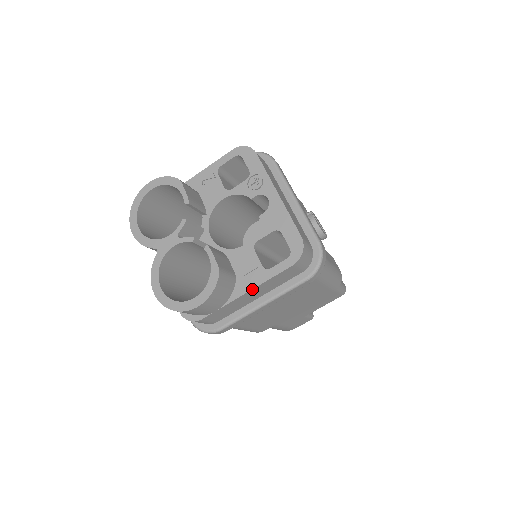
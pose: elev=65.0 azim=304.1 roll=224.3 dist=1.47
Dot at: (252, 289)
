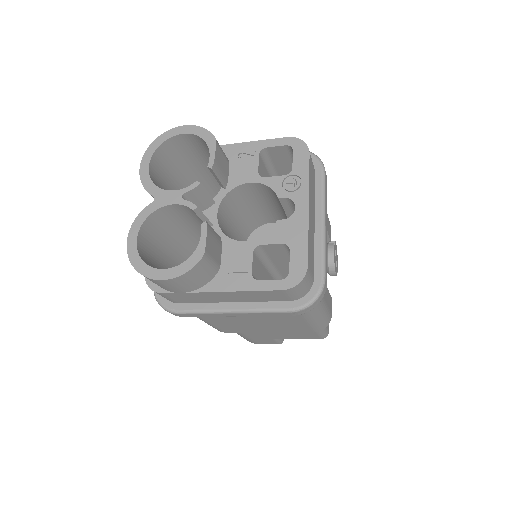
Dot at: (229, 291)
